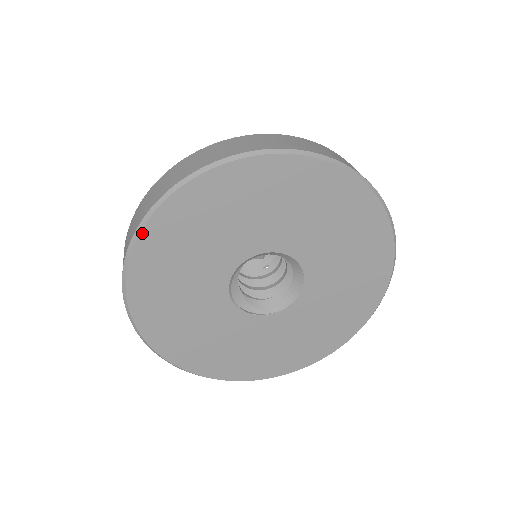
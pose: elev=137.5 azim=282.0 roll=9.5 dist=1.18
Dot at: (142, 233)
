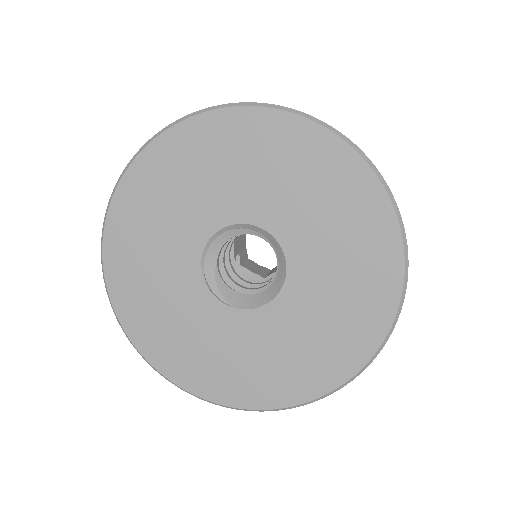
Dot at: (166, 133)
